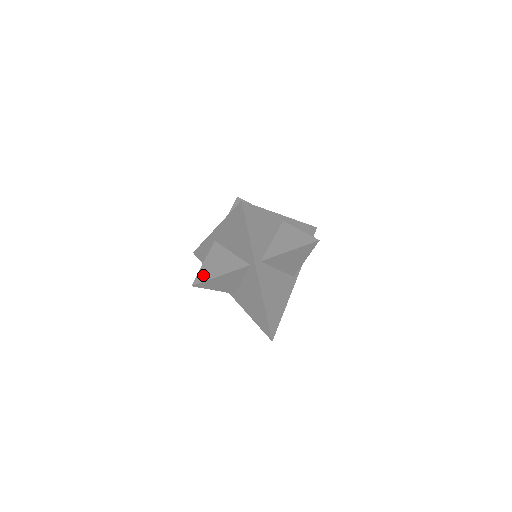
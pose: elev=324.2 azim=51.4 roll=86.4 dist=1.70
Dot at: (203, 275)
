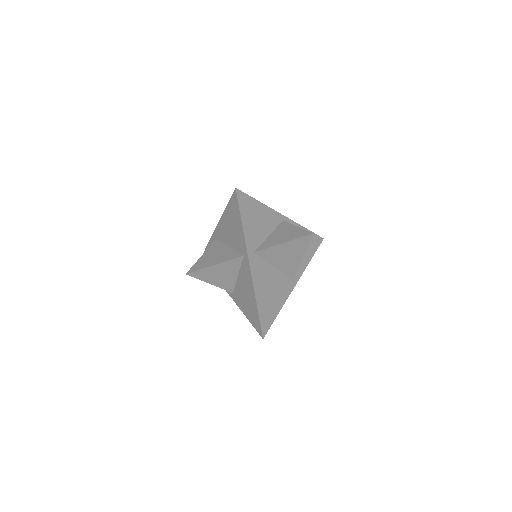
Dot at: (199, 265)
